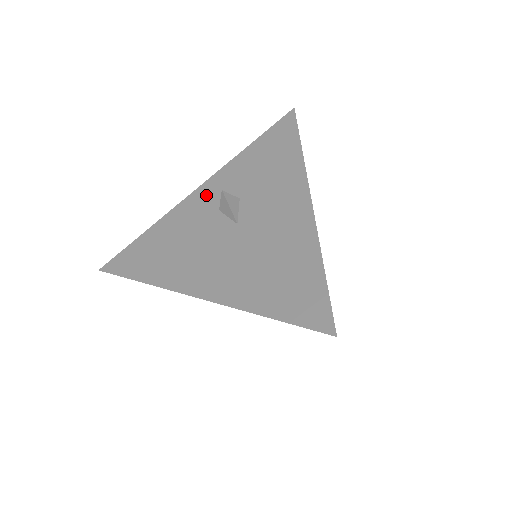
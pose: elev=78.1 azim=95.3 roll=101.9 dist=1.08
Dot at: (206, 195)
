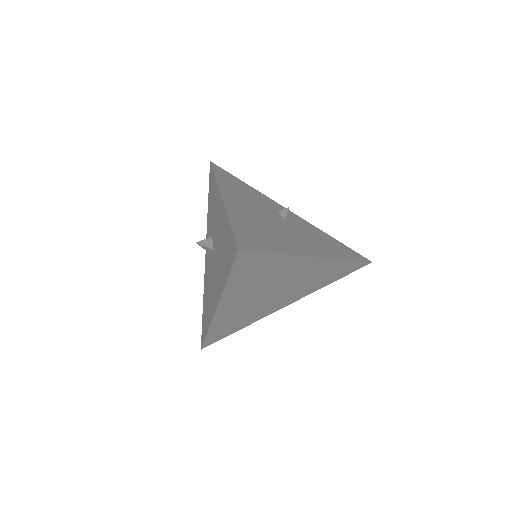
Dot at: (207, 254)
